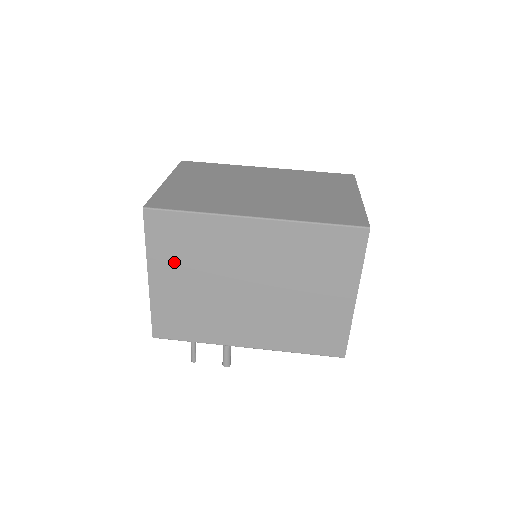
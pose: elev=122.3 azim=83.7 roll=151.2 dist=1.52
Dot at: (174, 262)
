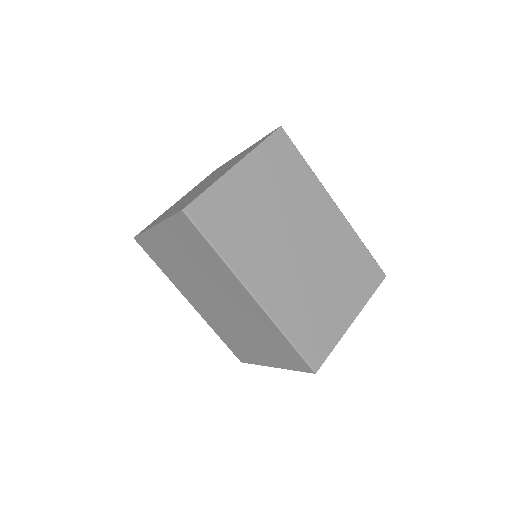
Dot at: (179, 243)
